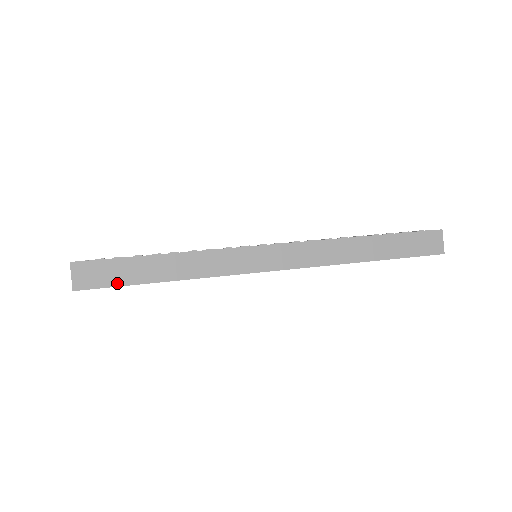
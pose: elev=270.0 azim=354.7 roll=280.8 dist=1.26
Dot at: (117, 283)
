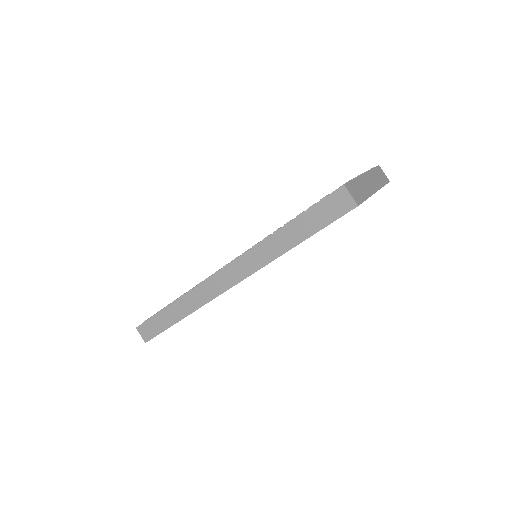
Dot at: (160, 331)
